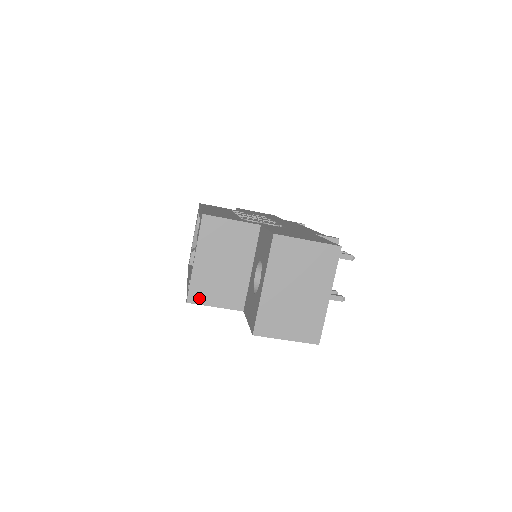
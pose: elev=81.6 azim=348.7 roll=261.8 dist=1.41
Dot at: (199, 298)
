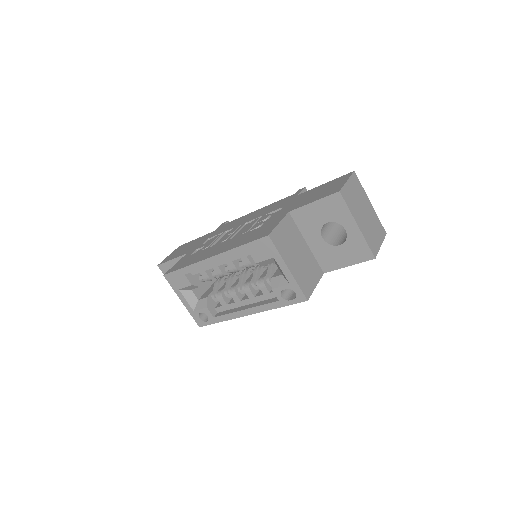
Dot at: (308, 290)
